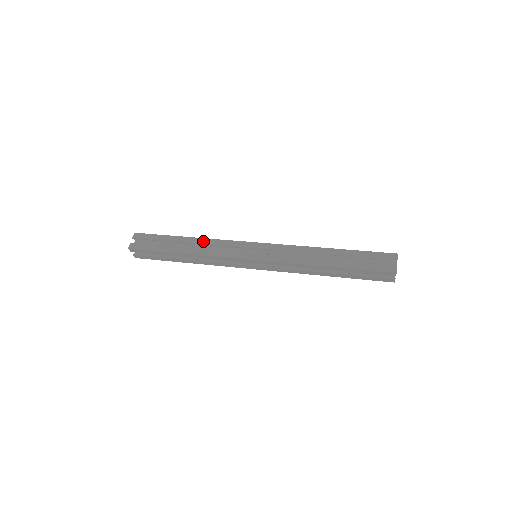
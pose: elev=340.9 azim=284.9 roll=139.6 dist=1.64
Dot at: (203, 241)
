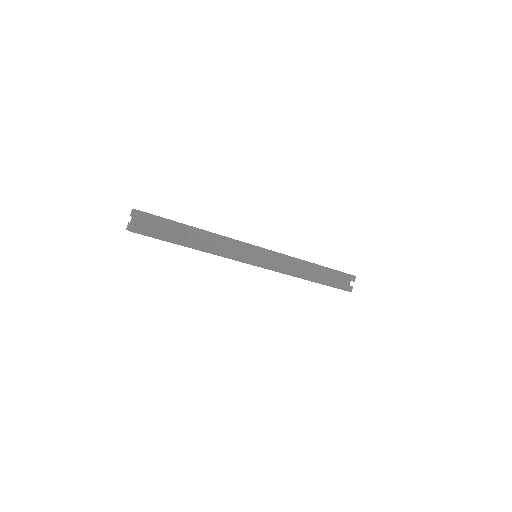
Dot at: occluded
